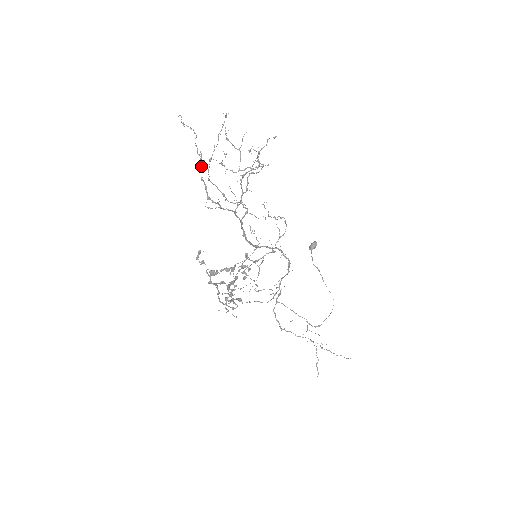
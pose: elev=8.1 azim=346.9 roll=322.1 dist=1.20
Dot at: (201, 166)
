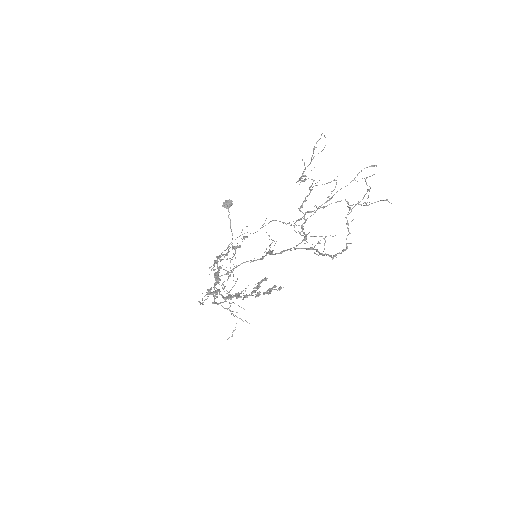
Dot at: occluded
